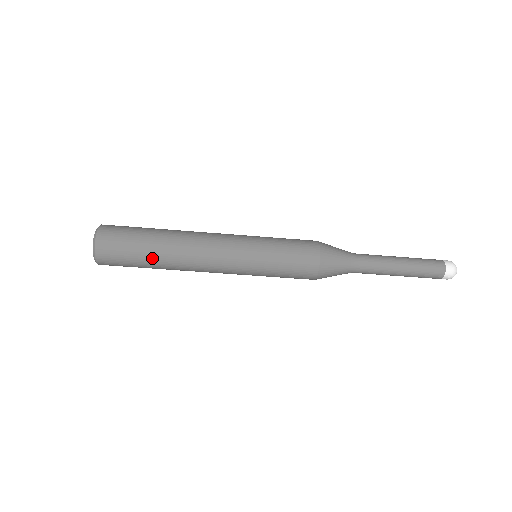
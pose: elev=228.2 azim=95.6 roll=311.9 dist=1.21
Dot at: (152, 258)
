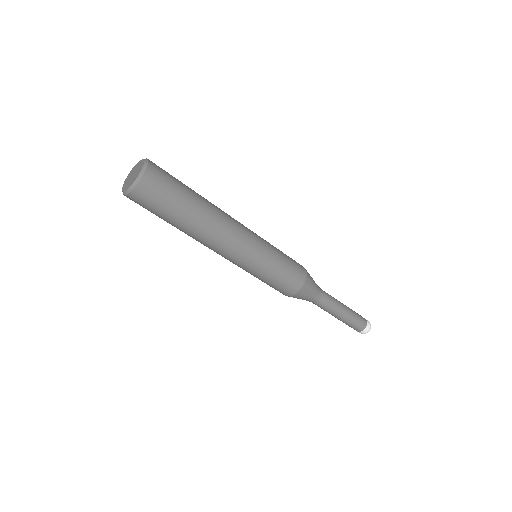
Dot at: (189, 212)
